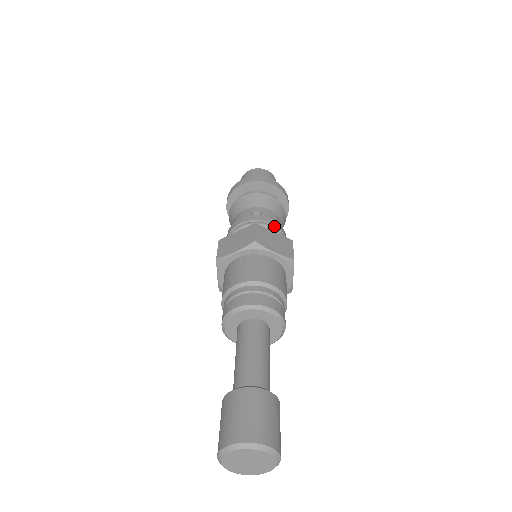
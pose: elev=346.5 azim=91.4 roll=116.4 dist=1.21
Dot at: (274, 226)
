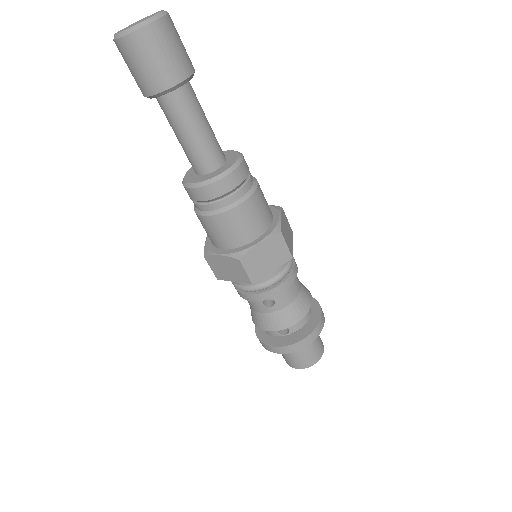
Dot at: occluded
